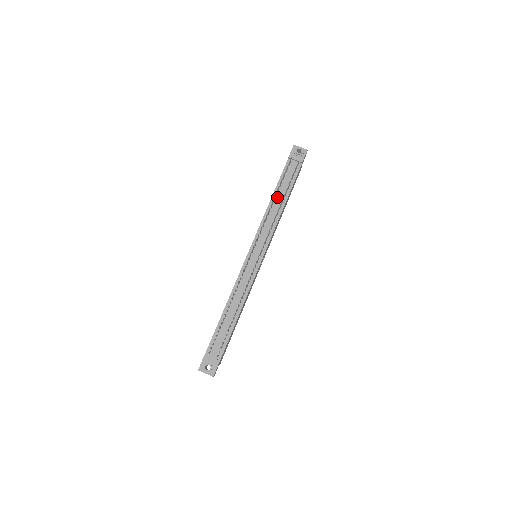
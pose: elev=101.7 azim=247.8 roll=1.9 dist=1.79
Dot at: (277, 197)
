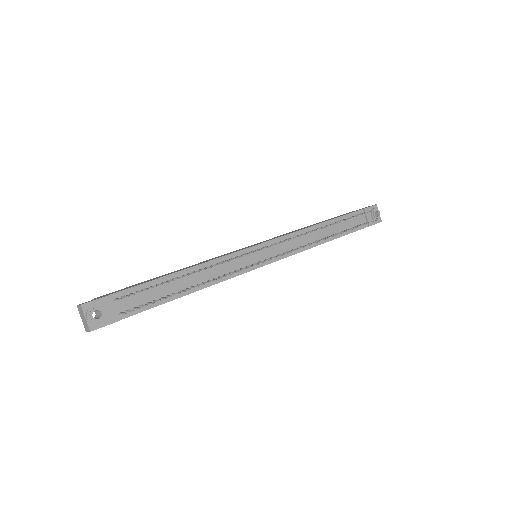
Dot at: (327, 228)
